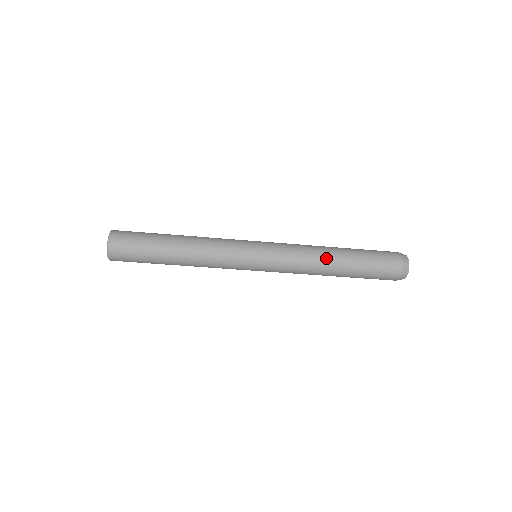
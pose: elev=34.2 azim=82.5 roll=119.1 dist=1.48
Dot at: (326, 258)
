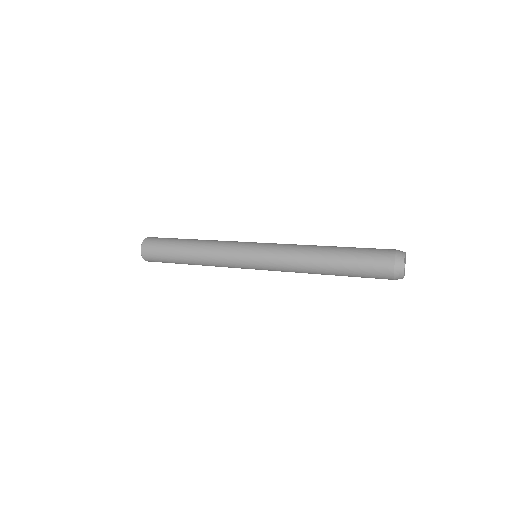
Dot at: occluded
